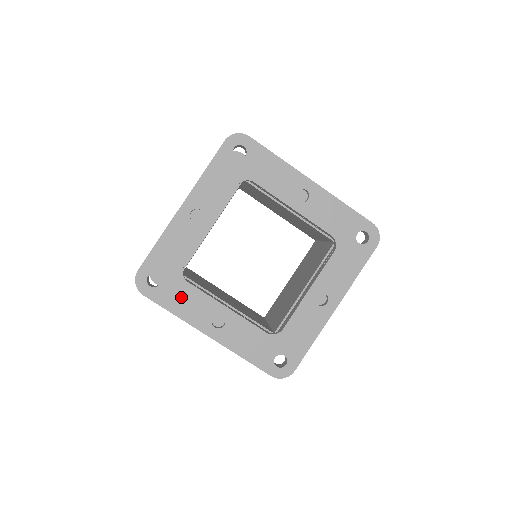
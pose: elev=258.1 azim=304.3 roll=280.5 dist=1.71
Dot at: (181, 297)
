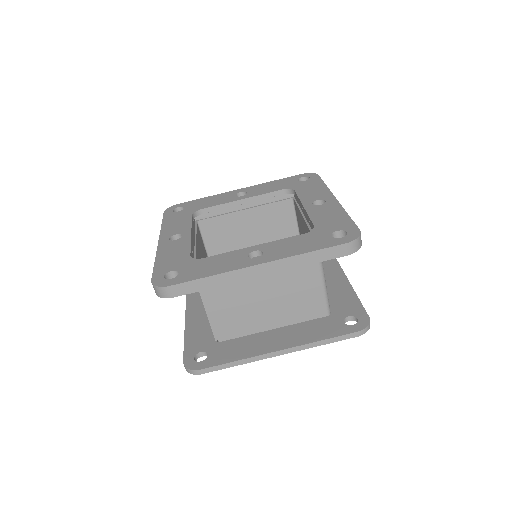
Dot at: (206, 266)
